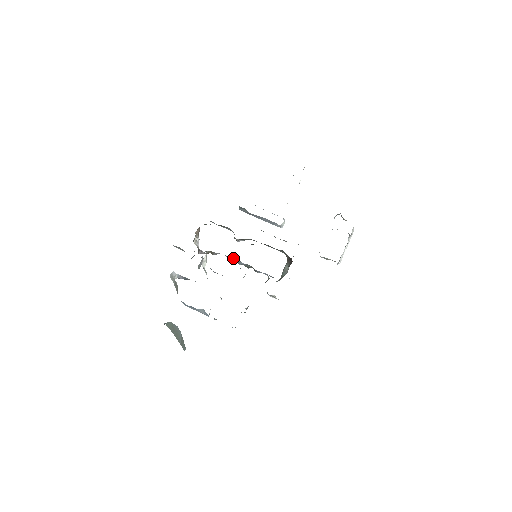
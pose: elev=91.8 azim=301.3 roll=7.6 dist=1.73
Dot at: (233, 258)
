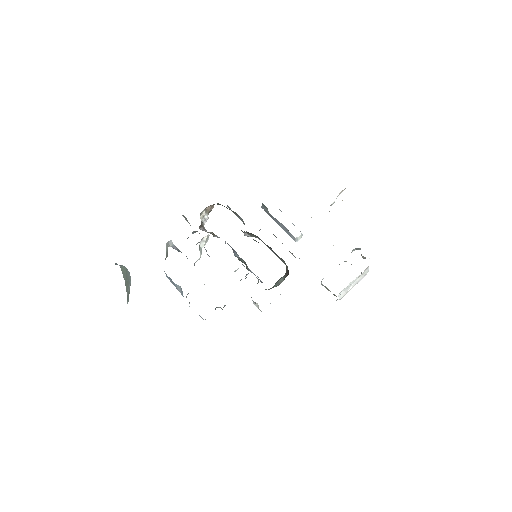
Dot at: (231, 247)
